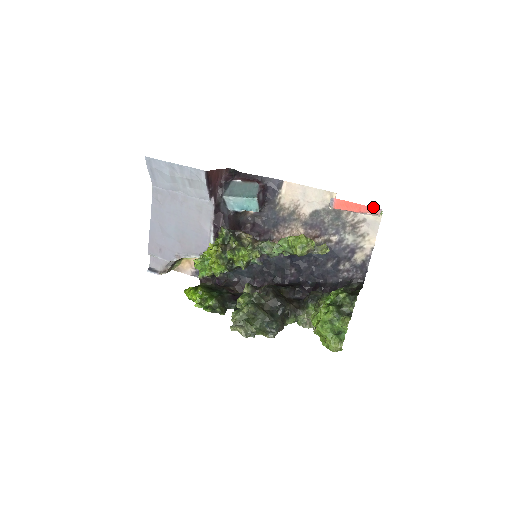
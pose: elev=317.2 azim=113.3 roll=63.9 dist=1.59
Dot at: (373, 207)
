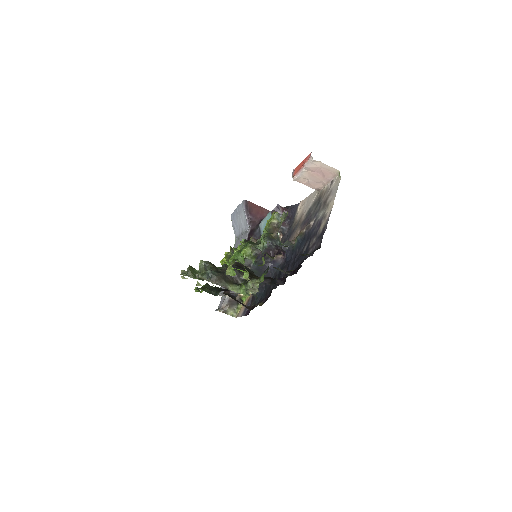
Dot at: (309, 154)
